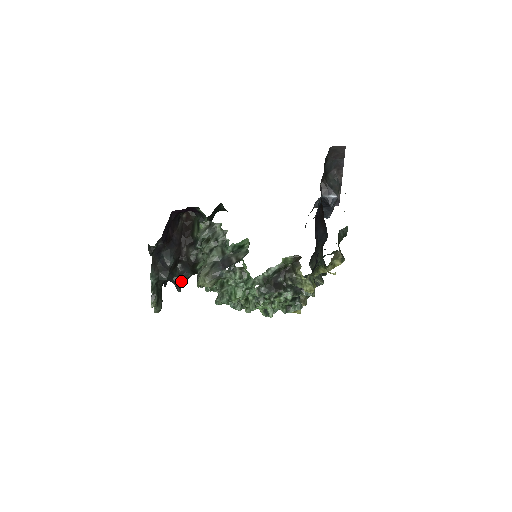
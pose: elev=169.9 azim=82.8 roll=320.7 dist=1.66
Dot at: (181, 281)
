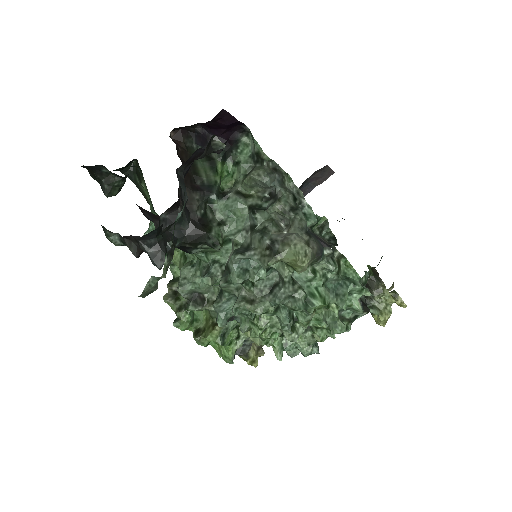
Dot at: occluded
